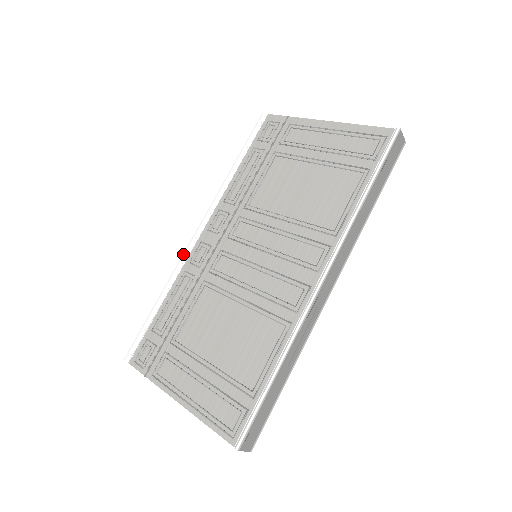
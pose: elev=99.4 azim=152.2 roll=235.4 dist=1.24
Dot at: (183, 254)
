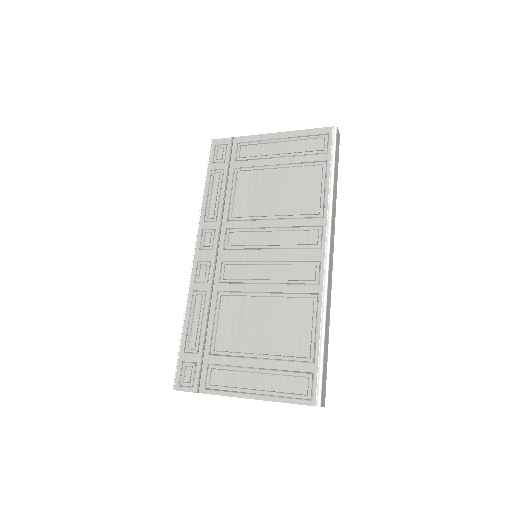
Dot at: (184, 277)
